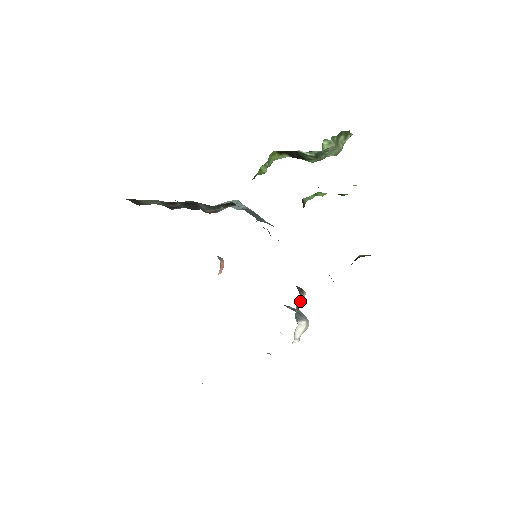
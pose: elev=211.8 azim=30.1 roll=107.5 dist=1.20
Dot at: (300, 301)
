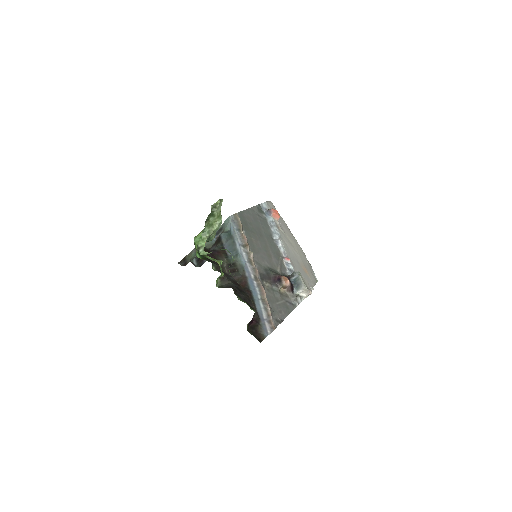
Dot at: (286, 286)
